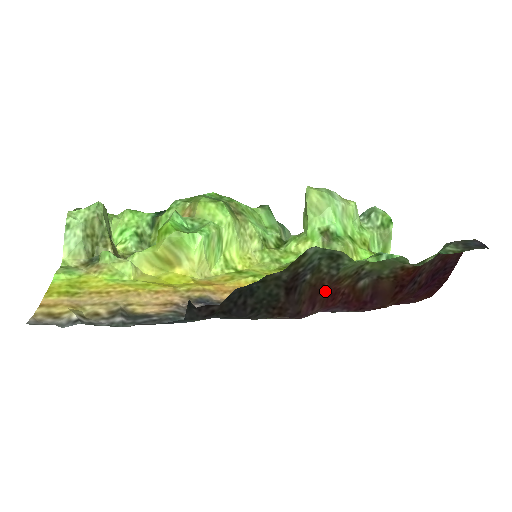
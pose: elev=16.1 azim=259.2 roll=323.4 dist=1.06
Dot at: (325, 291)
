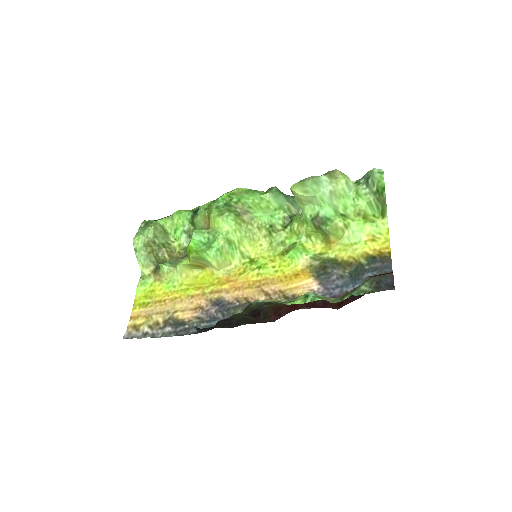
Dot at: (285, 307)
